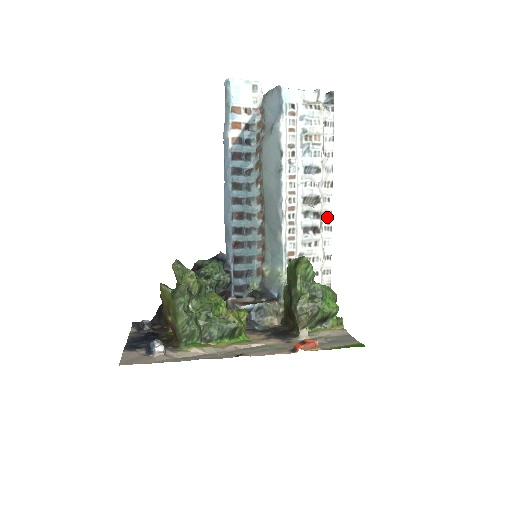
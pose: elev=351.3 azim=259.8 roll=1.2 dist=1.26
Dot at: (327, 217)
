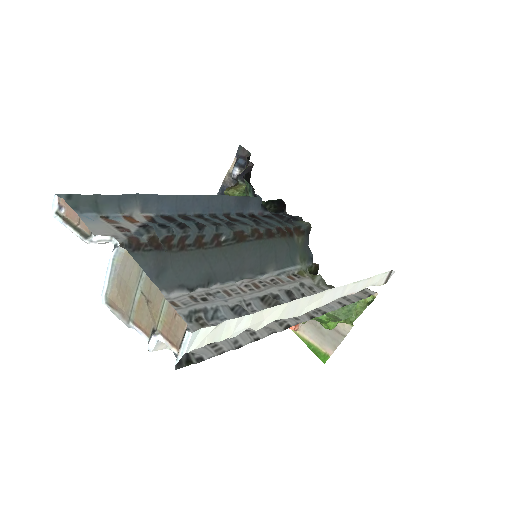
Dot at: (309, 313)
